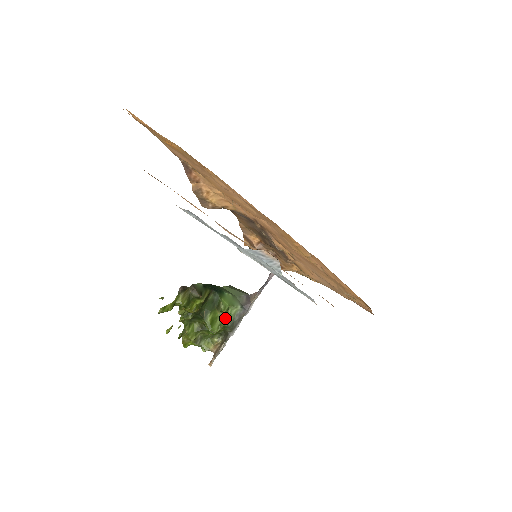
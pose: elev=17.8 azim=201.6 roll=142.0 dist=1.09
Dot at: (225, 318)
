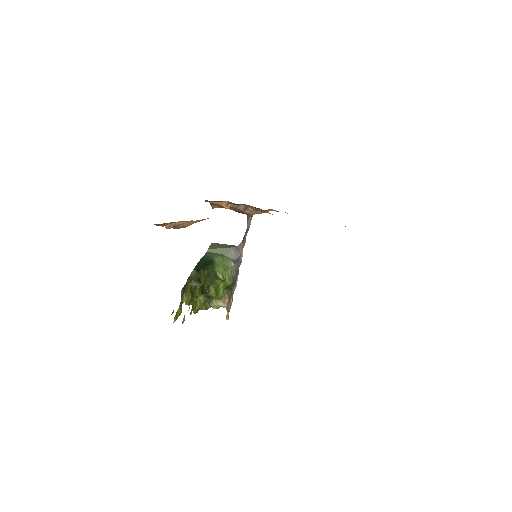
Dot at: (226, 281)
